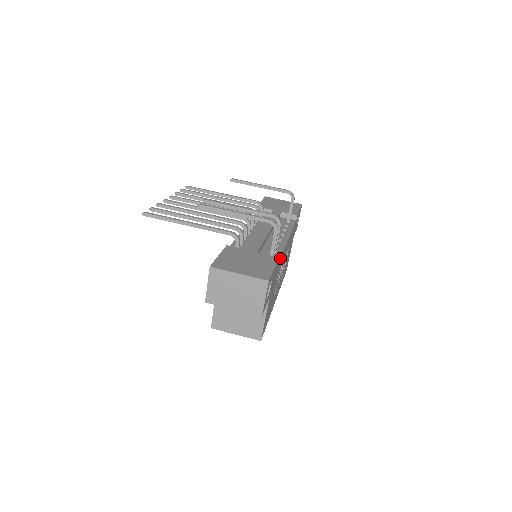
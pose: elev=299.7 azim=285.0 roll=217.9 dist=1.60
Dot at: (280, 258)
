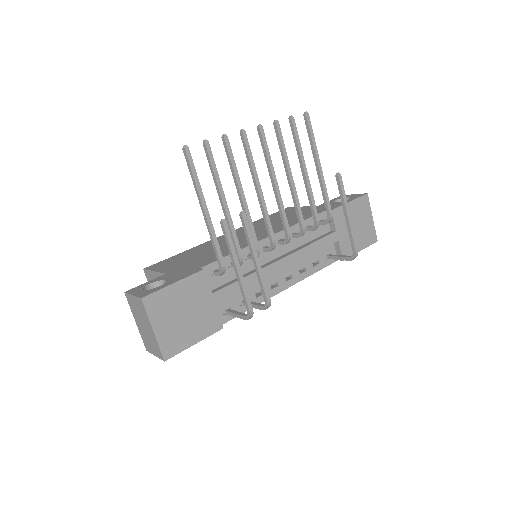
Dot at: occluded
